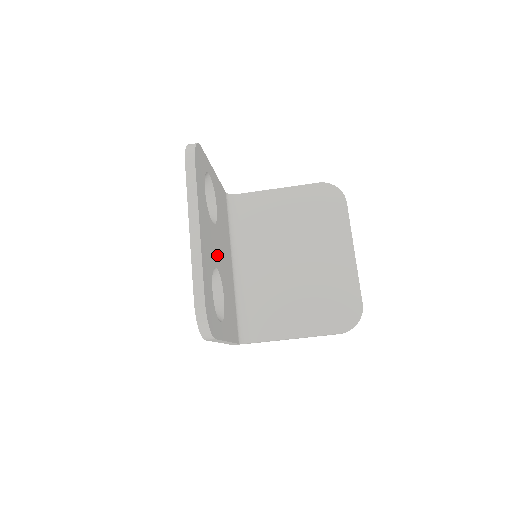
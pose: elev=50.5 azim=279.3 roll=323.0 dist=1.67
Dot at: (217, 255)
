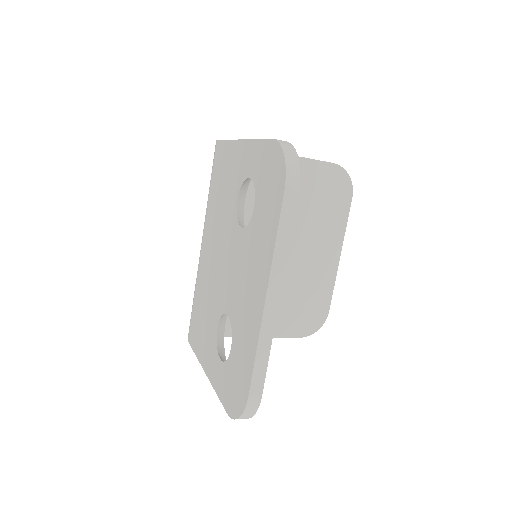
Dot at: occluded
